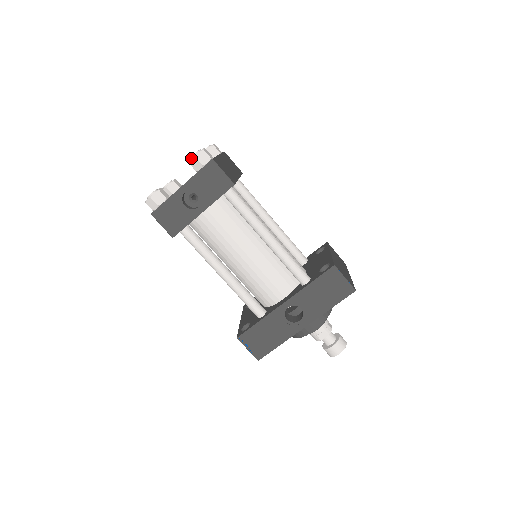
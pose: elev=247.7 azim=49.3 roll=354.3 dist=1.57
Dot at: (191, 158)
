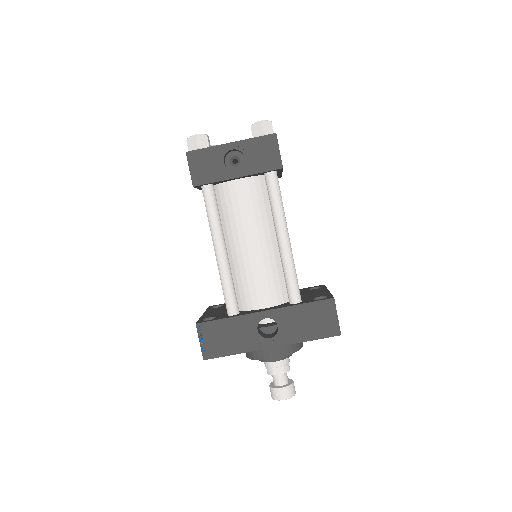
Dot at: (255, 123)
